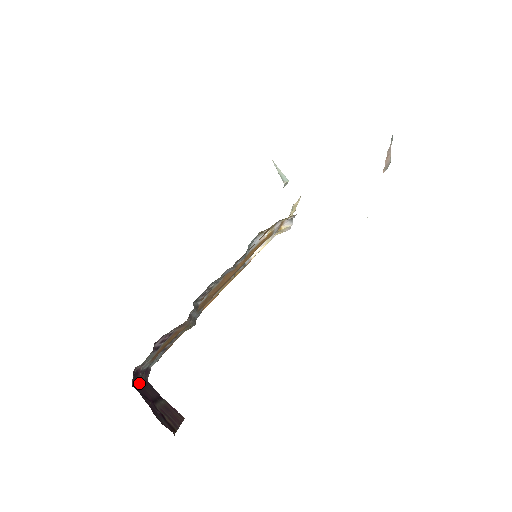
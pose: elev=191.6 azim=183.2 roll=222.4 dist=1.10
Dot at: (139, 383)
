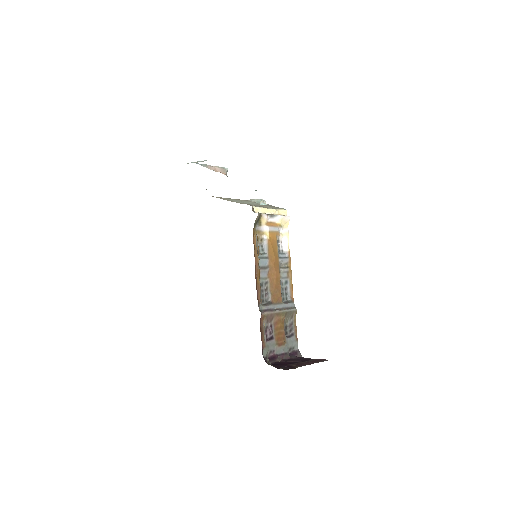
Dot at: (281, 361)
